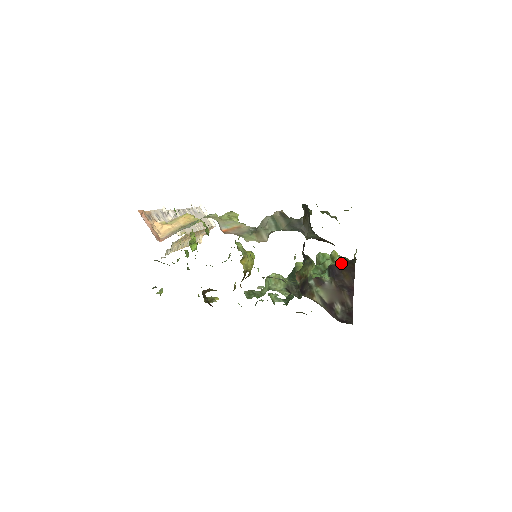
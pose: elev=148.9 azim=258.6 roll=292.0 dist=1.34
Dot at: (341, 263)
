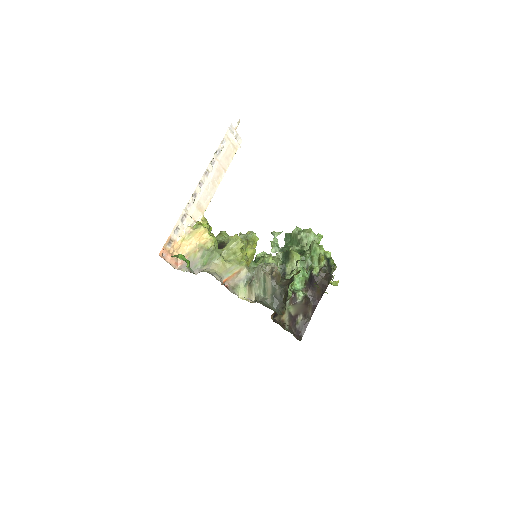
Dot at: (321, 275)
